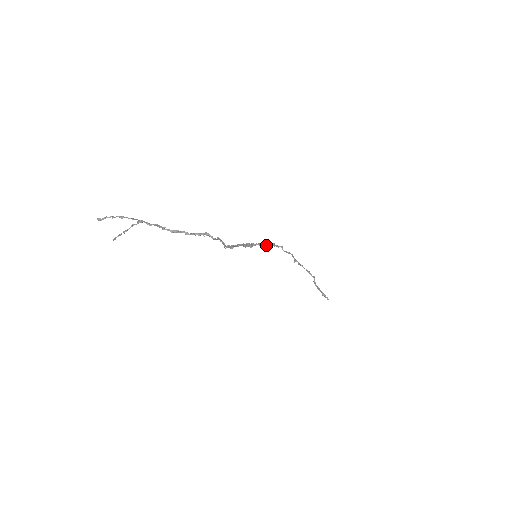
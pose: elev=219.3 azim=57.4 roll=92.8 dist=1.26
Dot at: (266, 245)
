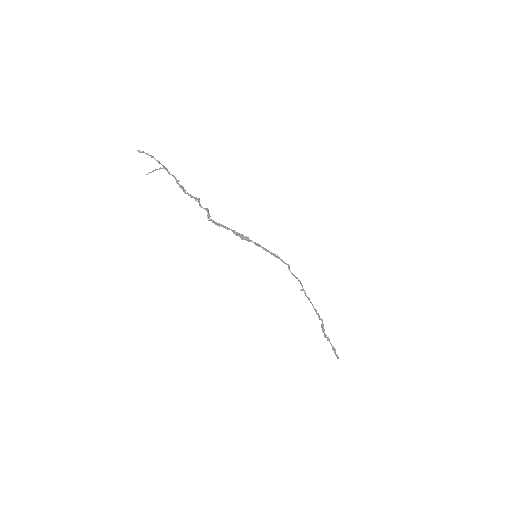
Dot at: (267, 251)
